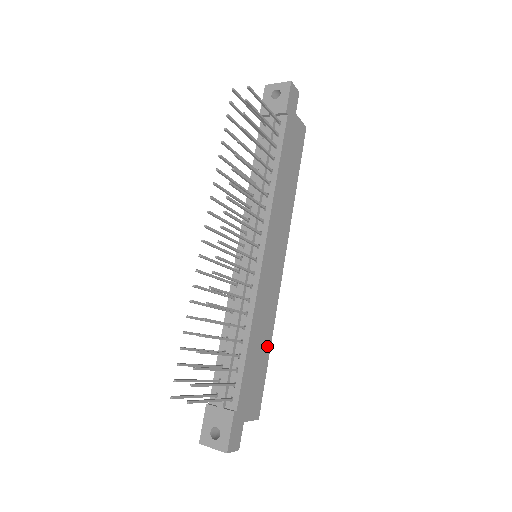
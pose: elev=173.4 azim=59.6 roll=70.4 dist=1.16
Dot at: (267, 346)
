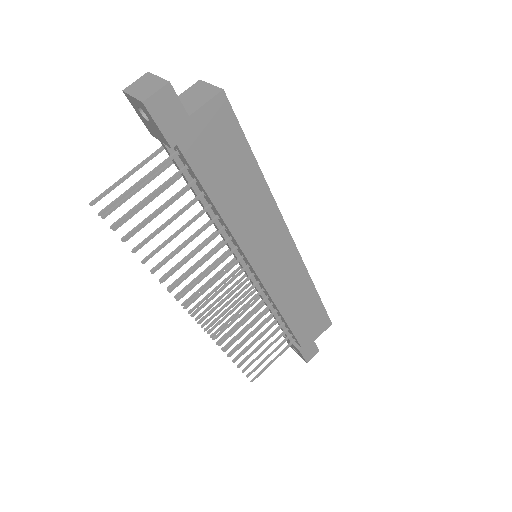
Dot at: (312, 295)
